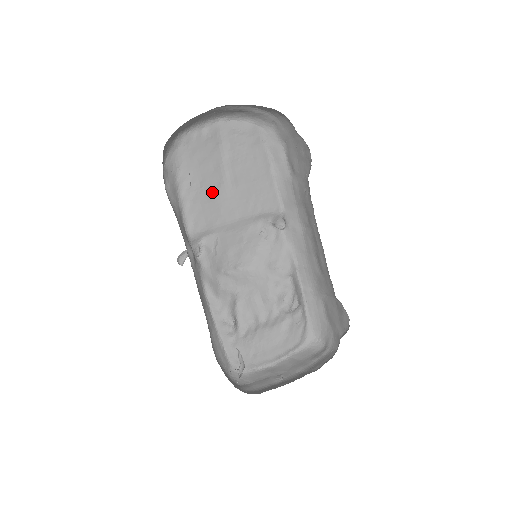
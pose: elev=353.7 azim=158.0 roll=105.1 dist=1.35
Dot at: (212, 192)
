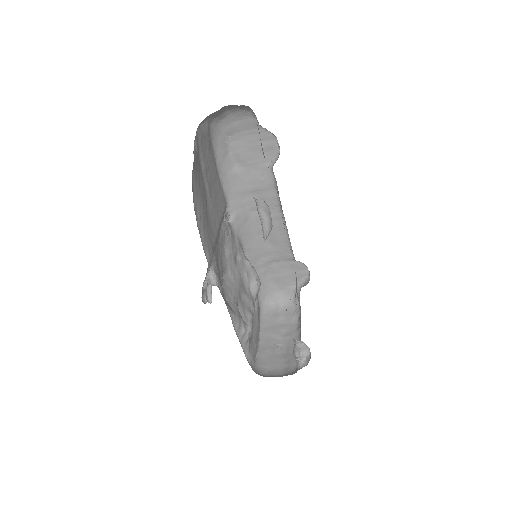
Dot at: (206, 211)
